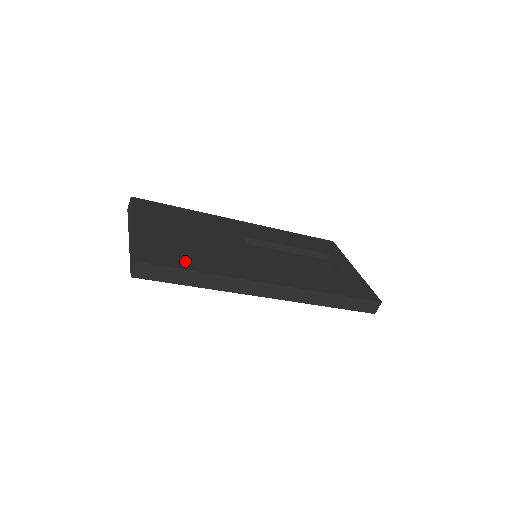
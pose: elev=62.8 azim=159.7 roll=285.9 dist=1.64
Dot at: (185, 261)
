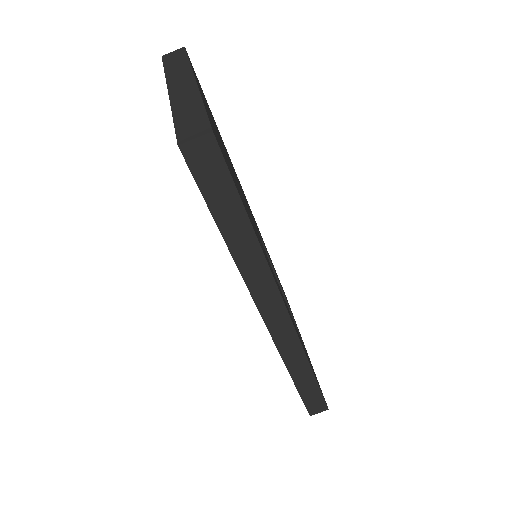
Dot at: occluded
